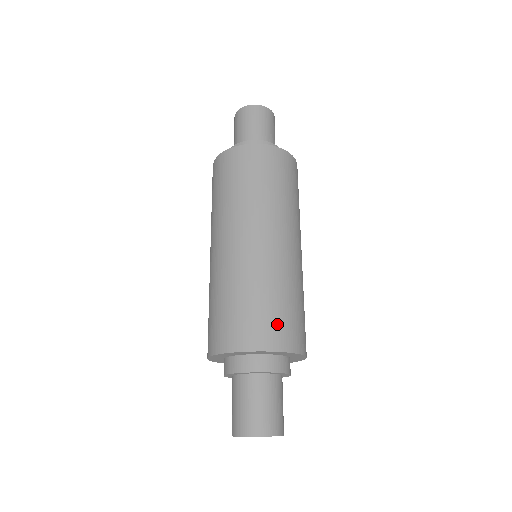
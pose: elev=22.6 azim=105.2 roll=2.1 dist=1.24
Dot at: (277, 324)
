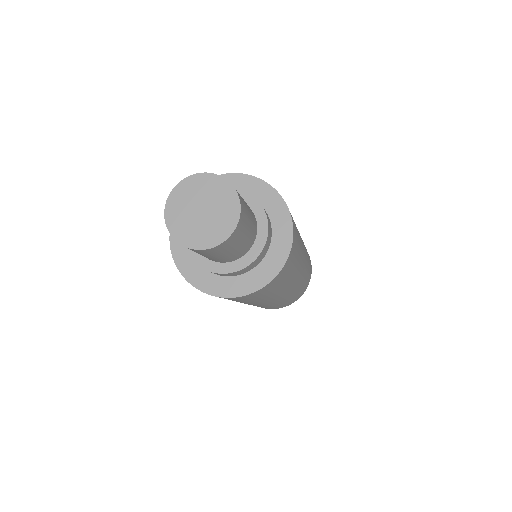
Dot at: occluded
